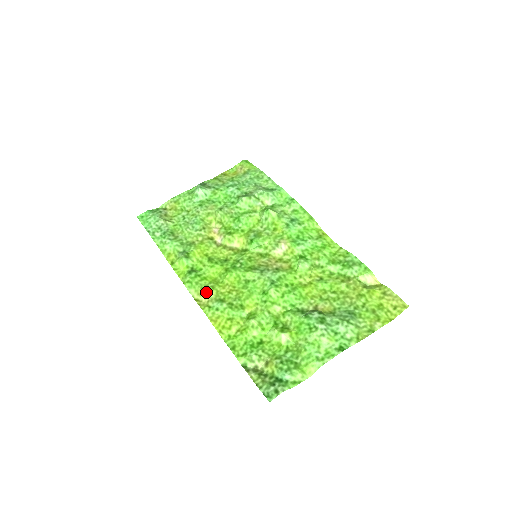
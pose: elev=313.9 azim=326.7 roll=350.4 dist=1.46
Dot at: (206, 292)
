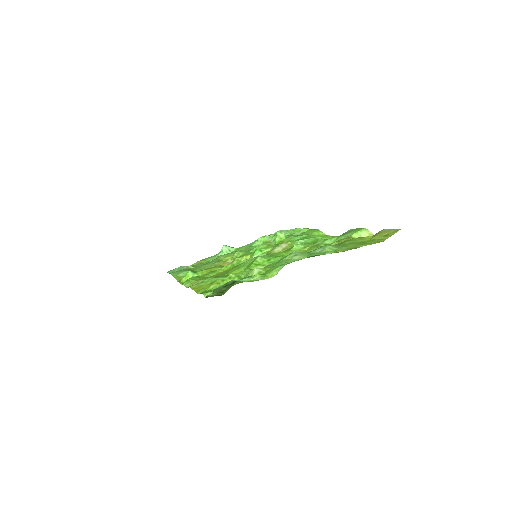
Dot at: (199, 280)
